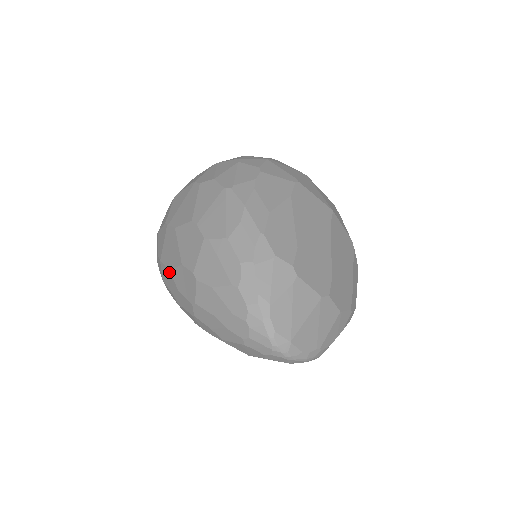
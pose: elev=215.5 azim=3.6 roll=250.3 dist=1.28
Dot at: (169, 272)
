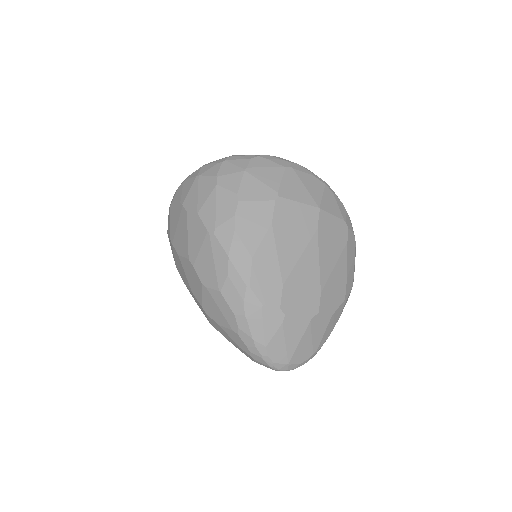
Dot at: occluded
